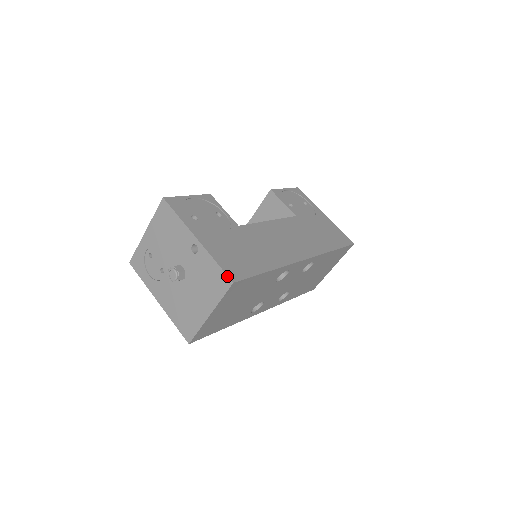
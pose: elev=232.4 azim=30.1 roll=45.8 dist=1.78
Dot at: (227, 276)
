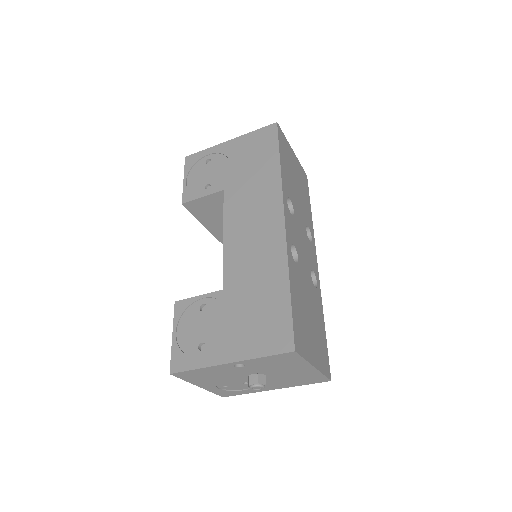
Dot at: (284, 354)
